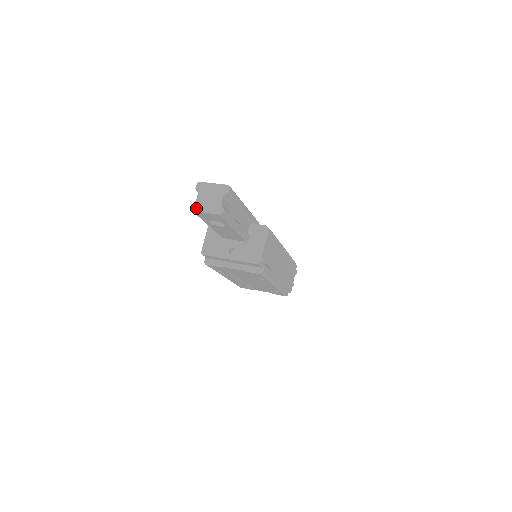
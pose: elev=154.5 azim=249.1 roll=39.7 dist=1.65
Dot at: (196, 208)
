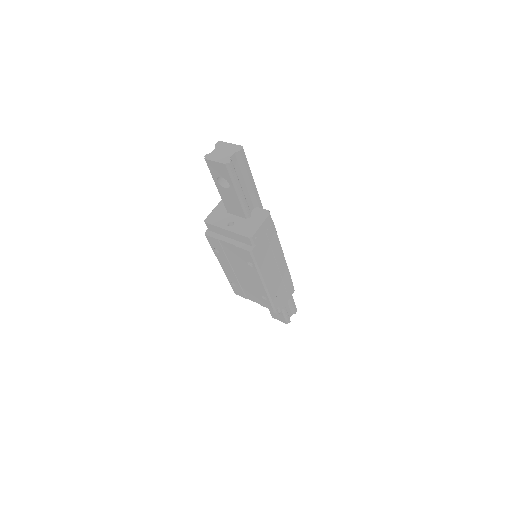
Dot at: (209, 157)
